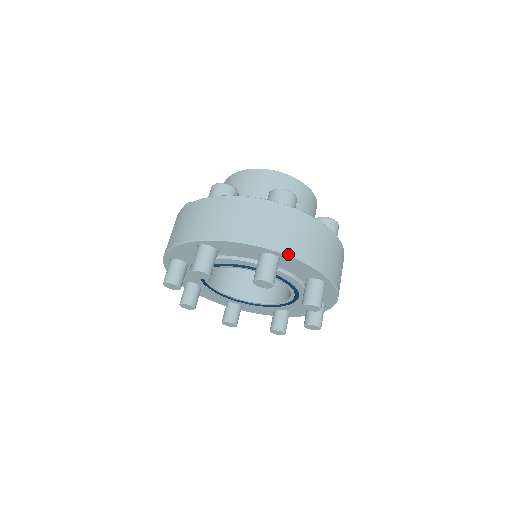
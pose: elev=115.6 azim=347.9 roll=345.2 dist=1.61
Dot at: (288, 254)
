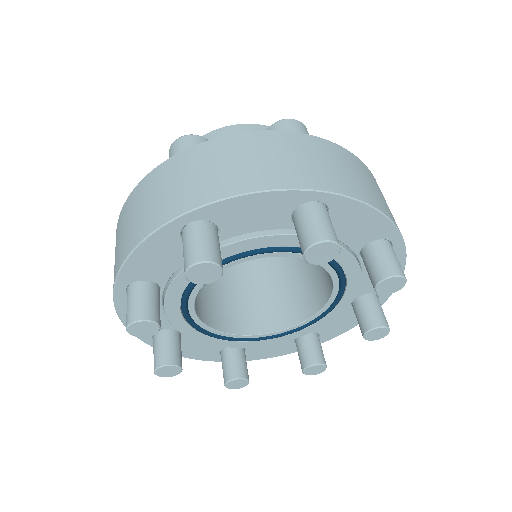
Dot at: (203, 204)
